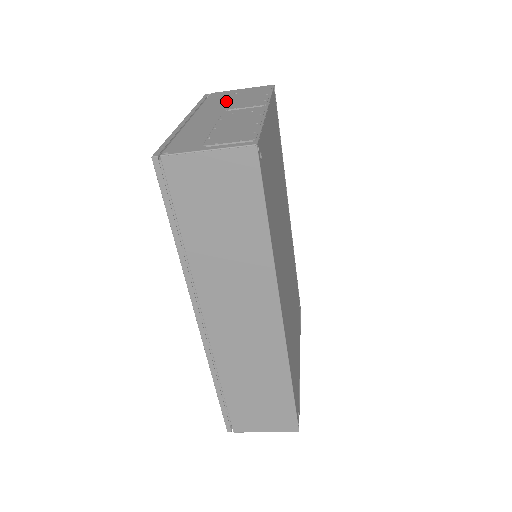
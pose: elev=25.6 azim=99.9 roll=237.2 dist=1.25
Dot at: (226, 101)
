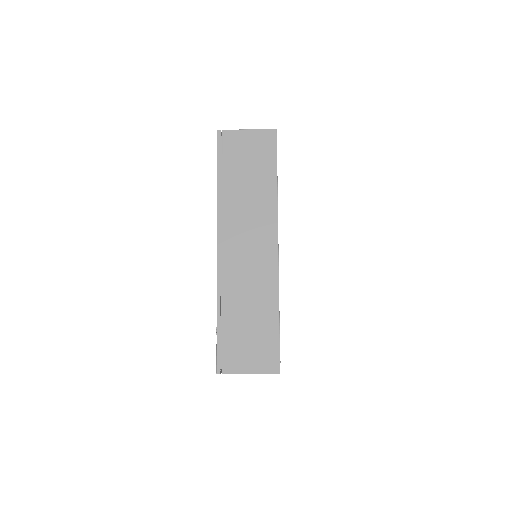
Dot at: occluded
